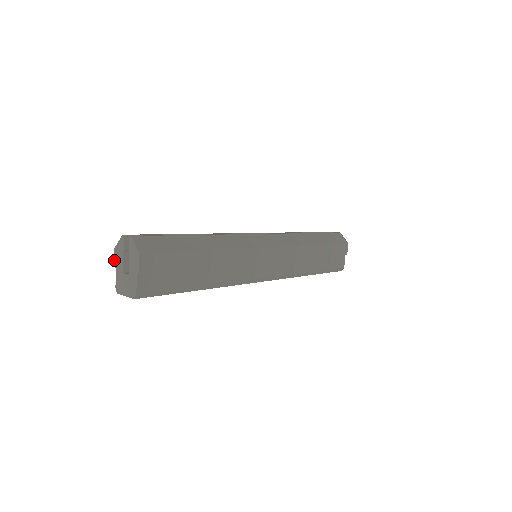
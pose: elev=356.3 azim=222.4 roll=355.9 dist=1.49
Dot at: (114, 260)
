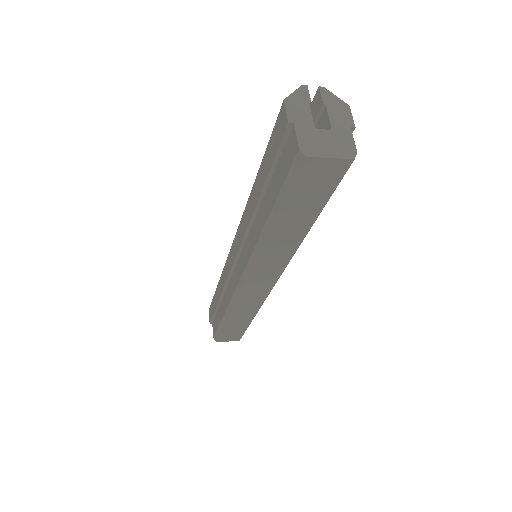
Dot at: (287, 113)
